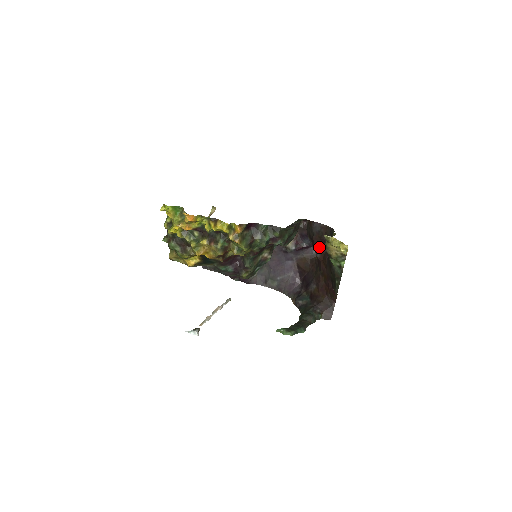
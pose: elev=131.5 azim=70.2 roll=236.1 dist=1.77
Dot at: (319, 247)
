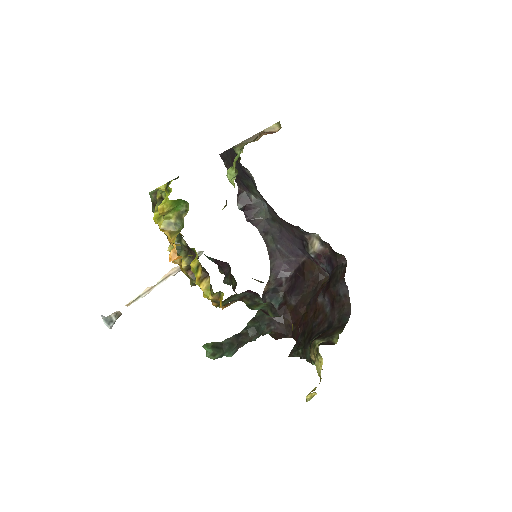
Dot at: (326, 299)
